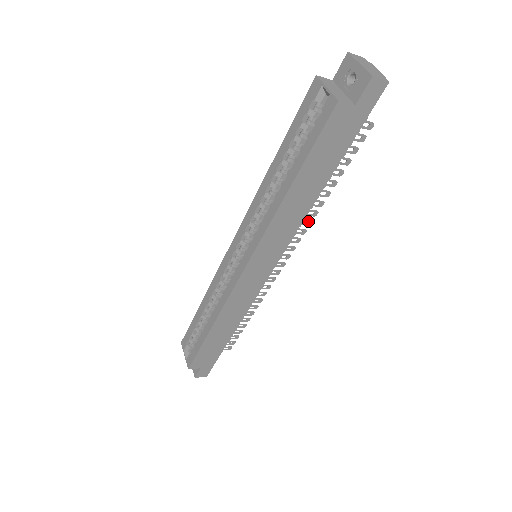
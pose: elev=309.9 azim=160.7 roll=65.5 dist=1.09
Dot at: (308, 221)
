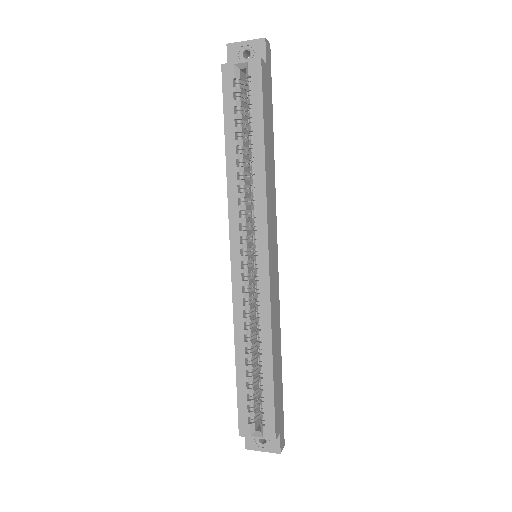
Dot at: occluded
